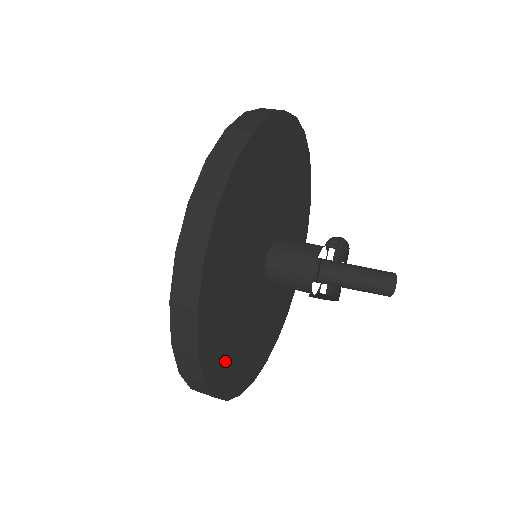
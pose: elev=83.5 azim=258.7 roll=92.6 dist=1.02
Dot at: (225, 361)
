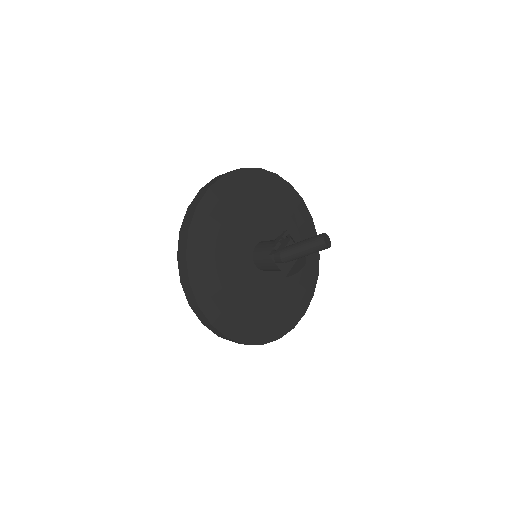
Dot at: (271, 325)
